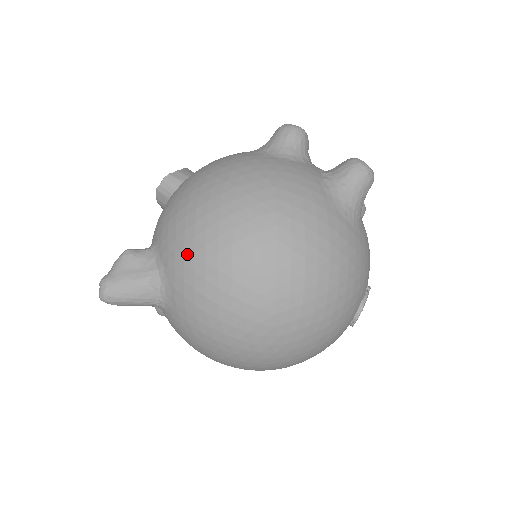
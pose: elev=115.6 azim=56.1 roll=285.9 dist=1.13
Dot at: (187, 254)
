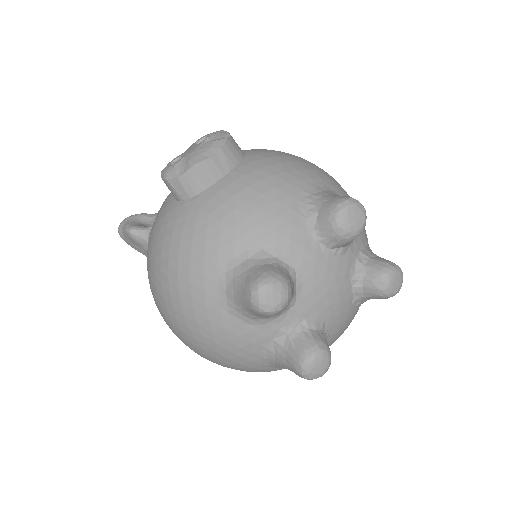
Dot at: occluded
